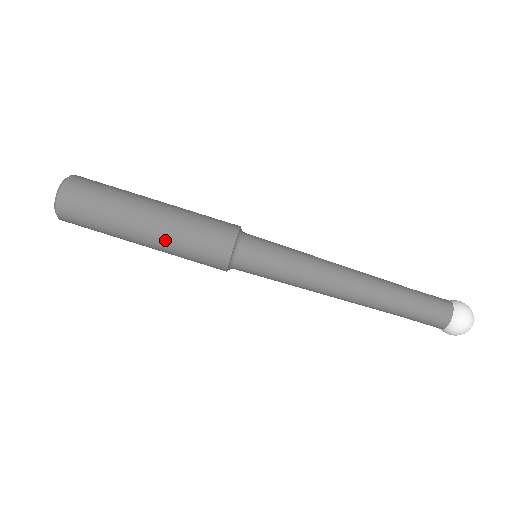
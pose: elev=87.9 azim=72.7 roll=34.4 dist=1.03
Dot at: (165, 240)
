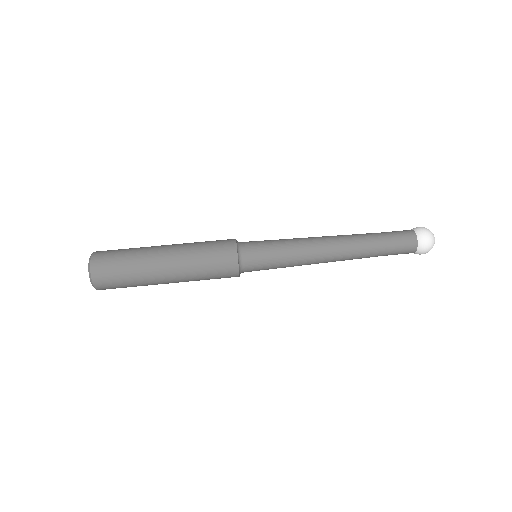
Dot at: (183, 264)
